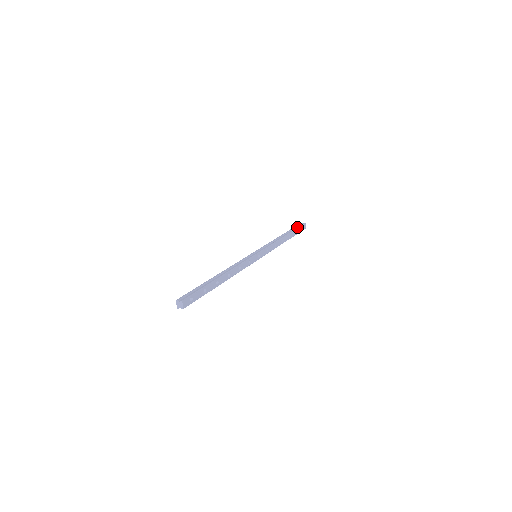
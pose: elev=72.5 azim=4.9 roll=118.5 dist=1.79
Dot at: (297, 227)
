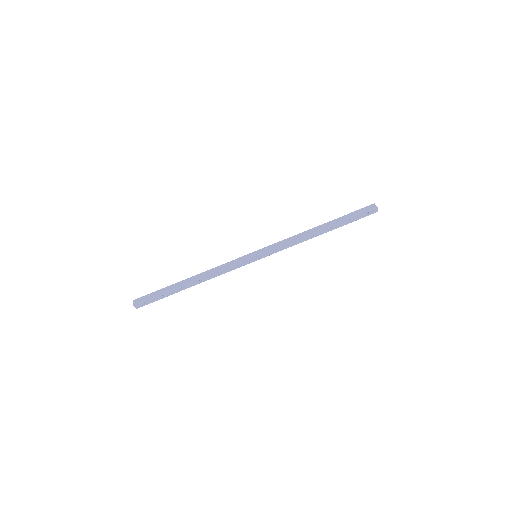
Dot at: (353, 214)
